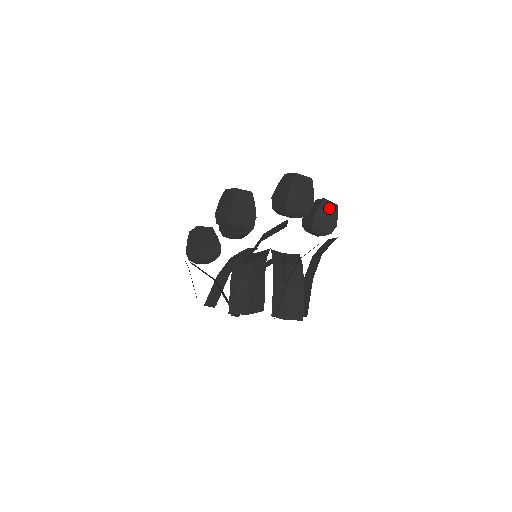
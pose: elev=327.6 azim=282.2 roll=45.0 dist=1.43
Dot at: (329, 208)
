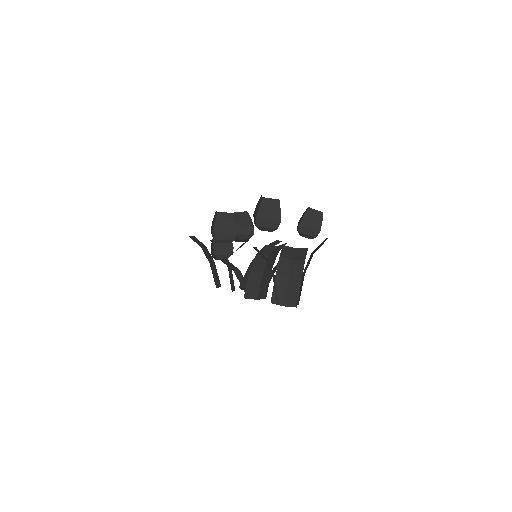
Dot at: (314, 216)
